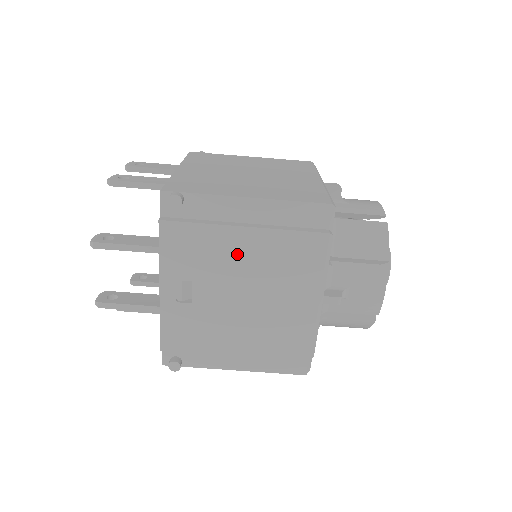
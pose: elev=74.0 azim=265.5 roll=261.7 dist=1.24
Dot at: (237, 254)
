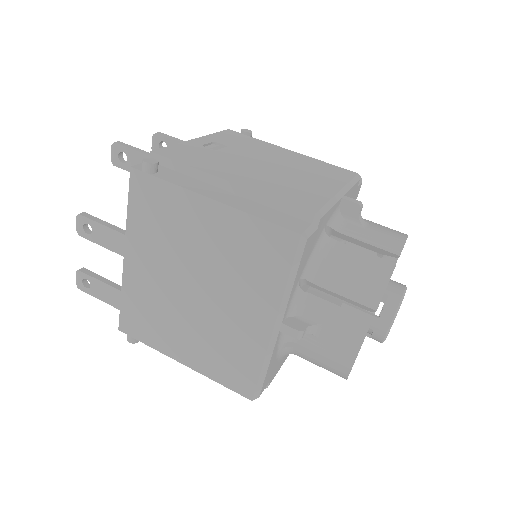
Dot at: (276, 153)
